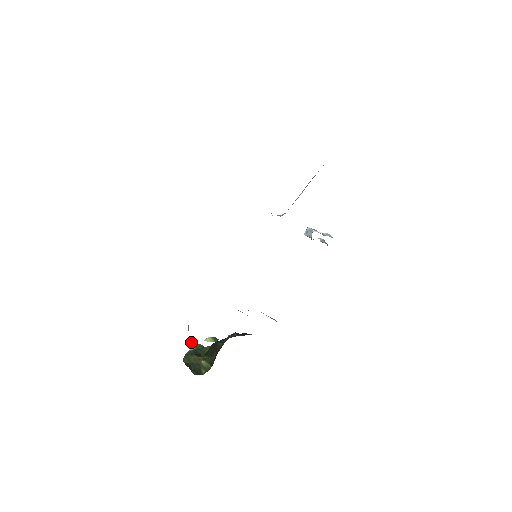
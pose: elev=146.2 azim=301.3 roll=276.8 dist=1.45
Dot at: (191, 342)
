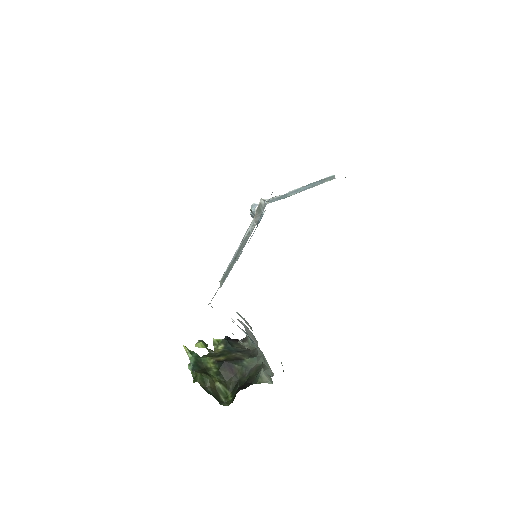
Dot at: (188, 350)
